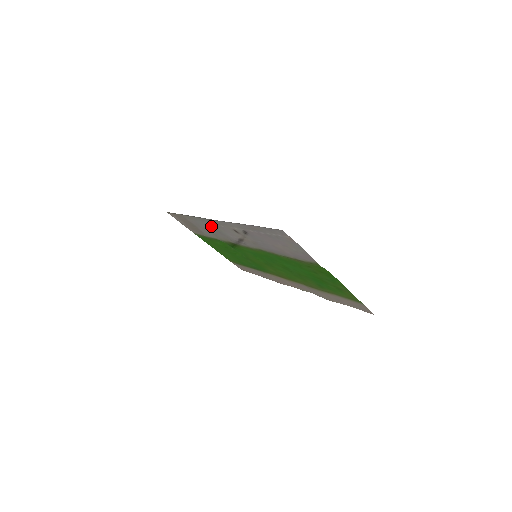
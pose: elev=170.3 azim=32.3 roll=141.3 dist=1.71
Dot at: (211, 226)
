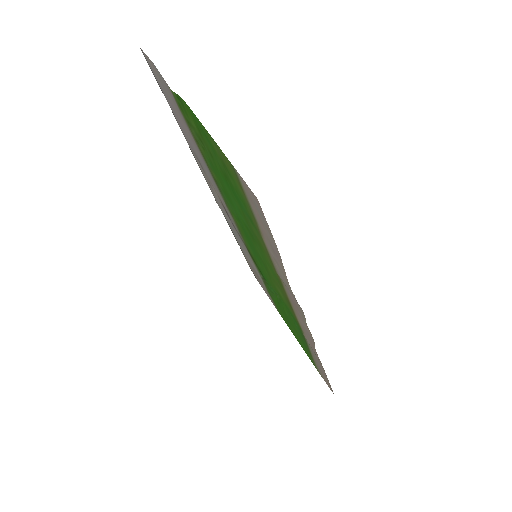
Dot at: occluded
